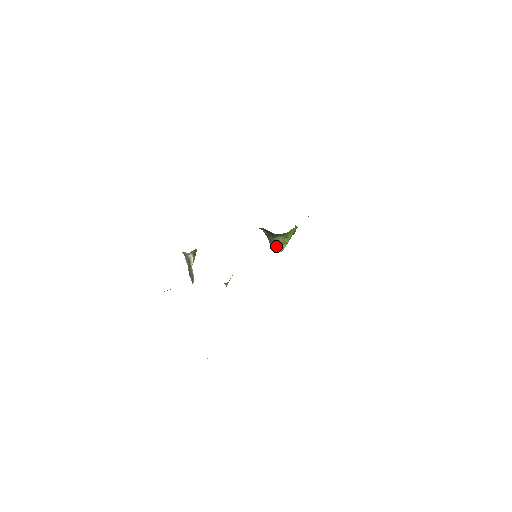
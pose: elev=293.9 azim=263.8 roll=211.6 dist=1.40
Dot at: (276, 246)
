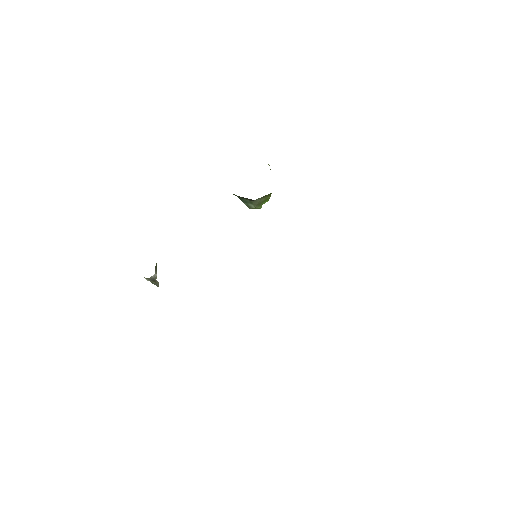
Dot at: (256, 207)
